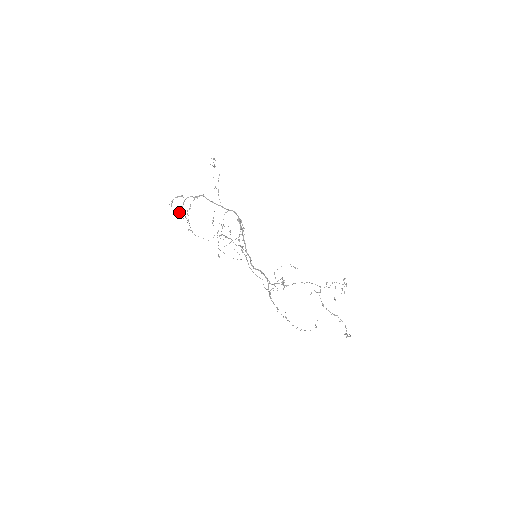
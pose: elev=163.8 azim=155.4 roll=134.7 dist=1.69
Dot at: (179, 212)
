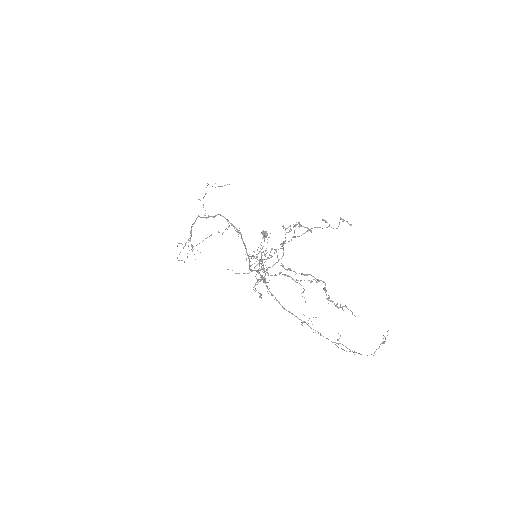
Dot at: occluded
